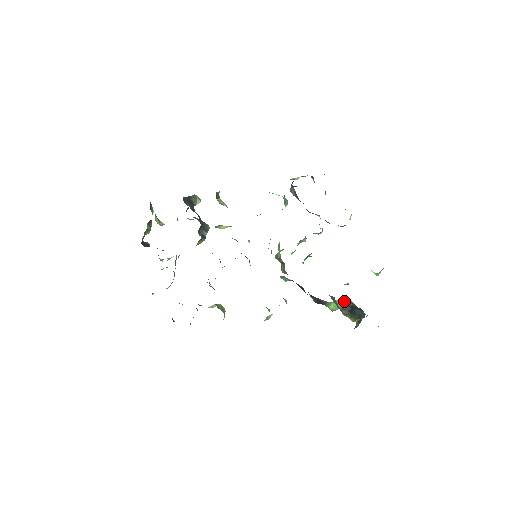
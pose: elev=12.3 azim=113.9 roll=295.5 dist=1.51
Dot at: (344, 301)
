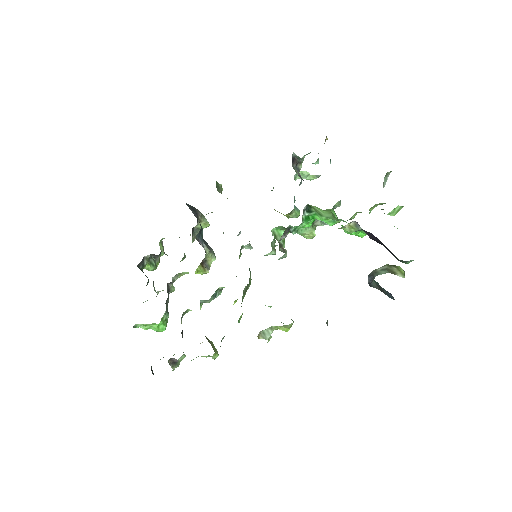
Dot at: occluded
